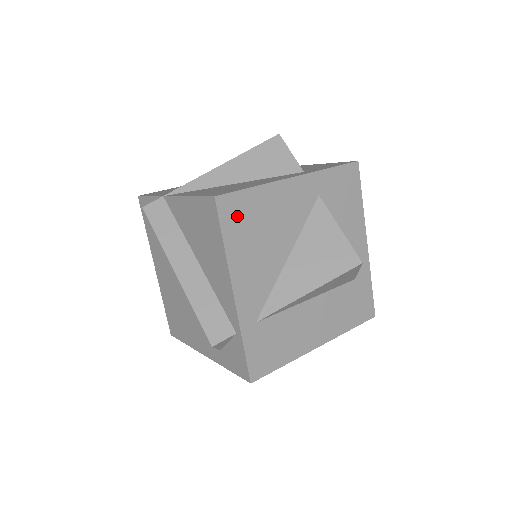
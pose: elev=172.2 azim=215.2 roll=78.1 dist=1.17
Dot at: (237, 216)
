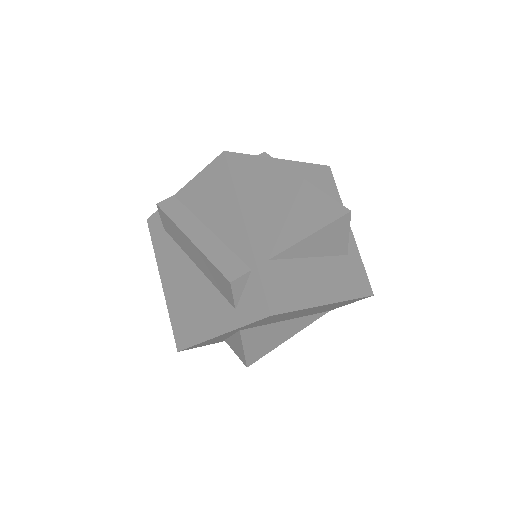
Dot at: (242, 171)
